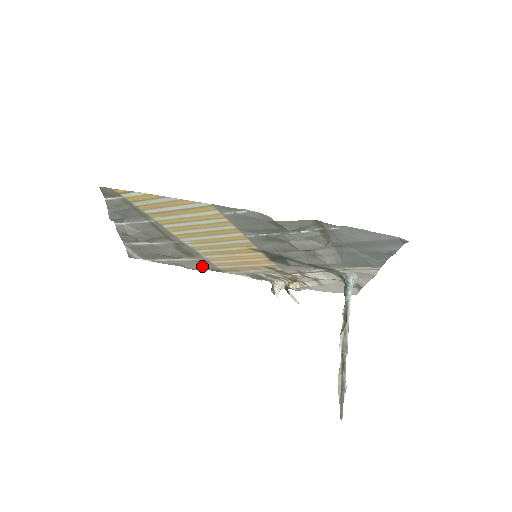
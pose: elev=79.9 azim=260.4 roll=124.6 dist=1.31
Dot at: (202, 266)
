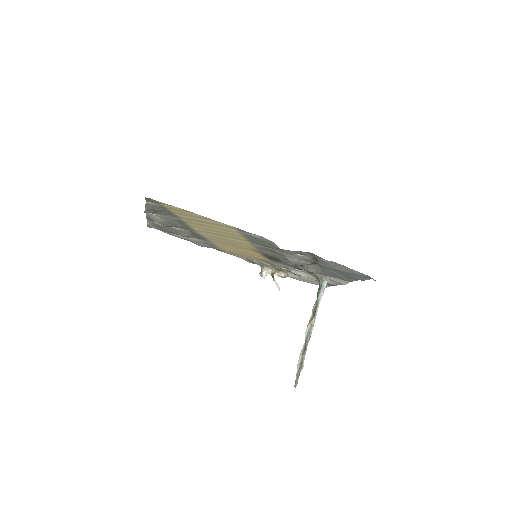
Dot at: (208, 245)
